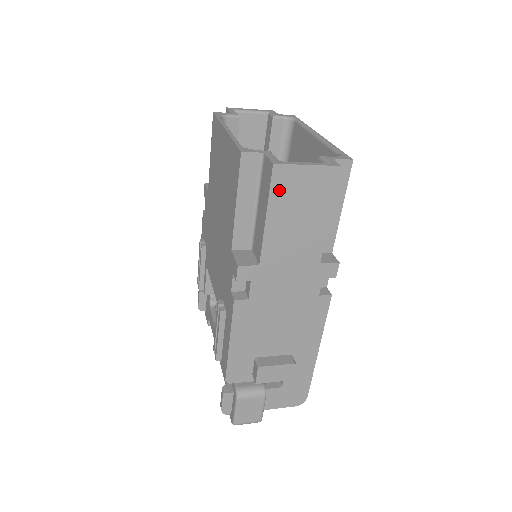
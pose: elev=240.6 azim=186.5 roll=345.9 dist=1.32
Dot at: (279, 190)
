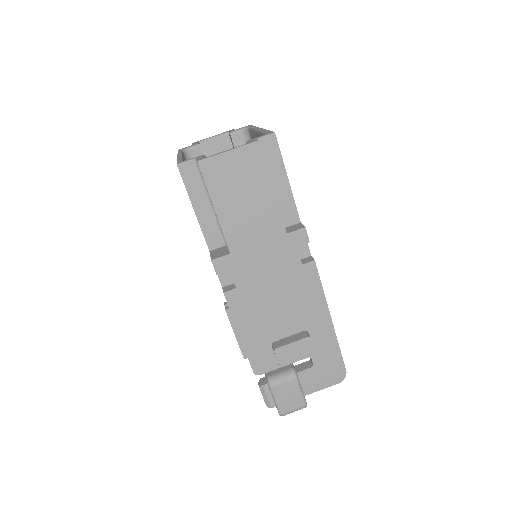
Dot at: (214, 181)
